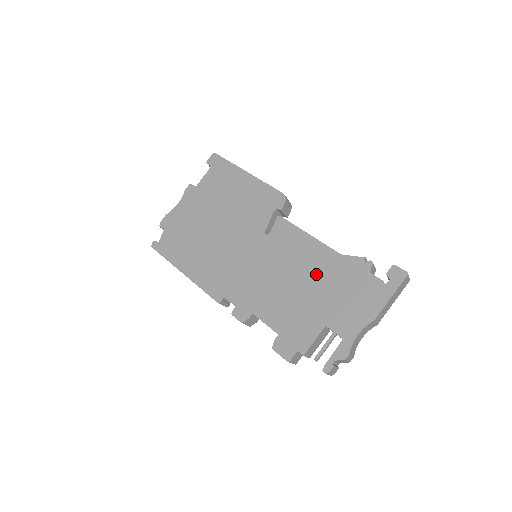
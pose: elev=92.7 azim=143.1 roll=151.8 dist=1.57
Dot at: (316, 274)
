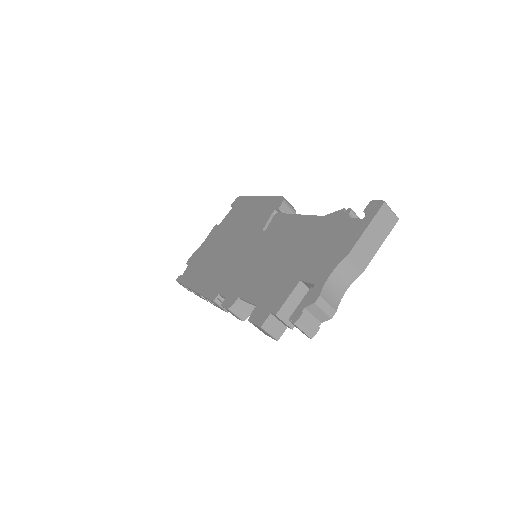
Dot at: (299, 241)
